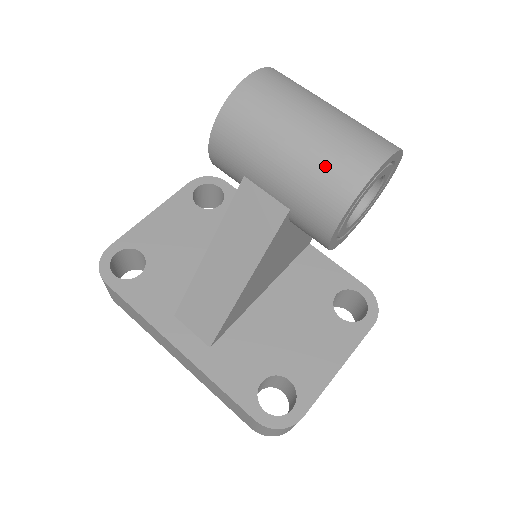
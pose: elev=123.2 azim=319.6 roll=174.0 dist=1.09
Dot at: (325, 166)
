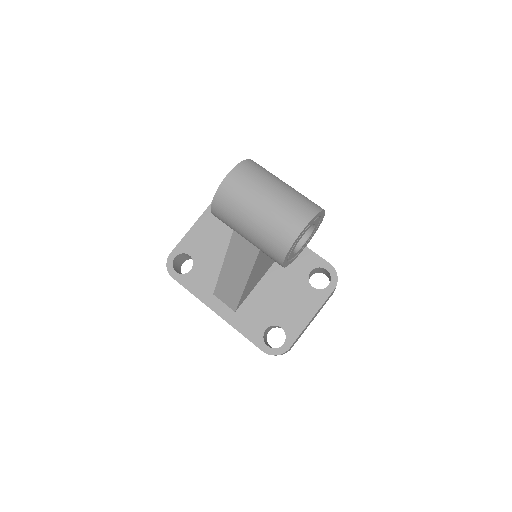
Dot at: (271, 233)
